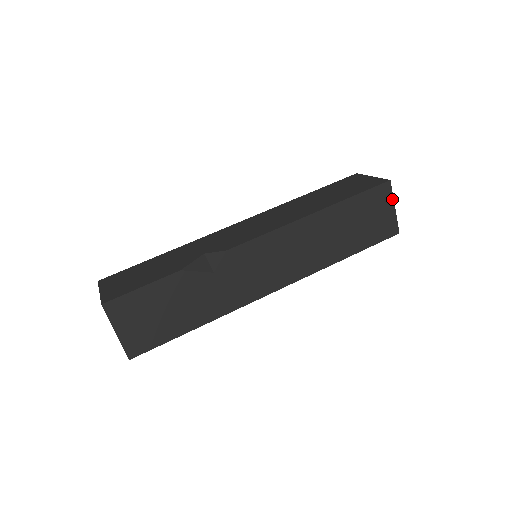
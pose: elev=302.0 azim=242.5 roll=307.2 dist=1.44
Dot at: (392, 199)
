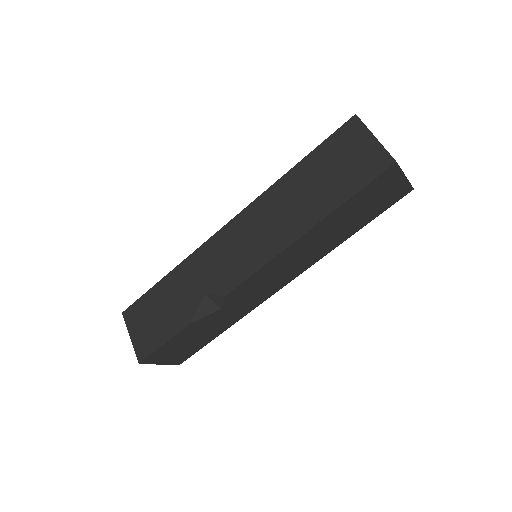
Dot at: (401, 173)
